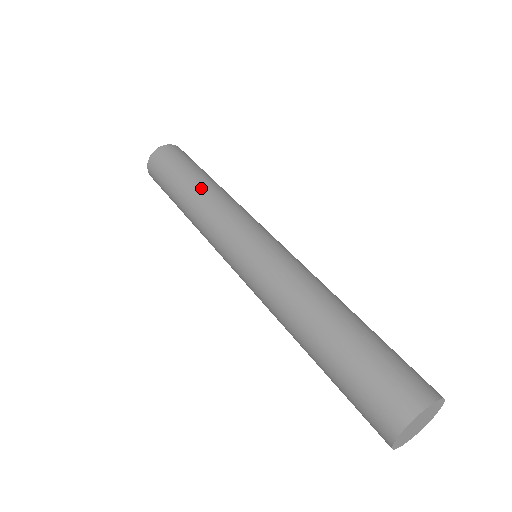
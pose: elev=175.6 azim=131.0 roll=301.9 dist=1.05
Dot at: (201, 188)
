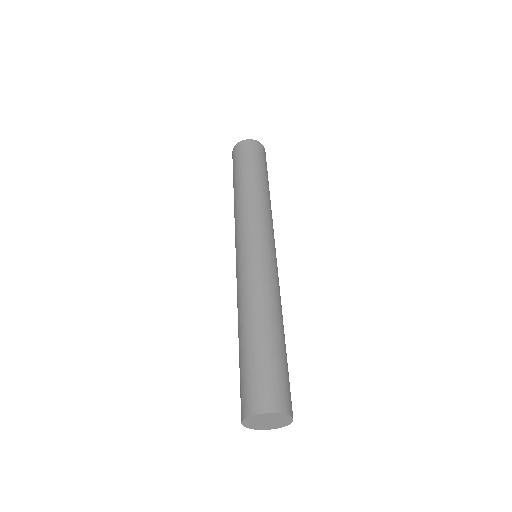
Dot at: (252, 187)
